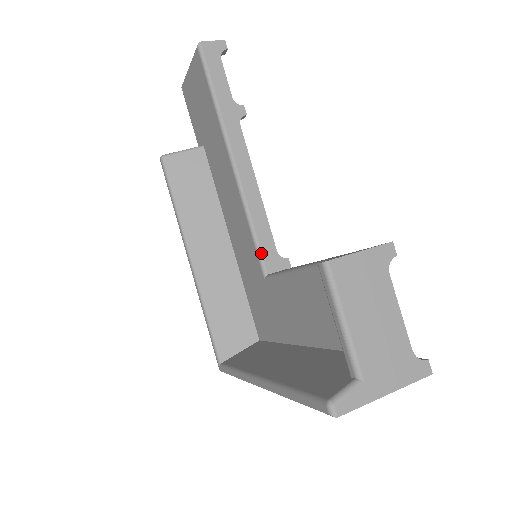
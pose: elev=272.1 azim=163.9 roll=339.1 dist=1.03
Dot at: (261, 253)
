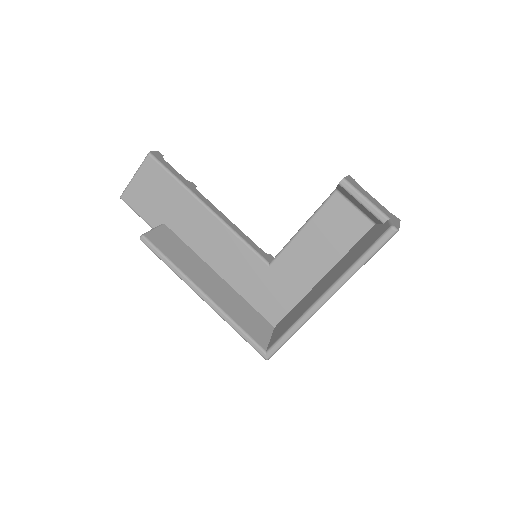
Dot at: (258, 252)
